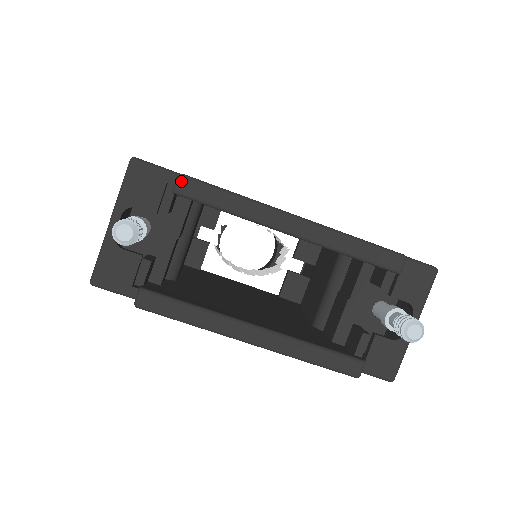
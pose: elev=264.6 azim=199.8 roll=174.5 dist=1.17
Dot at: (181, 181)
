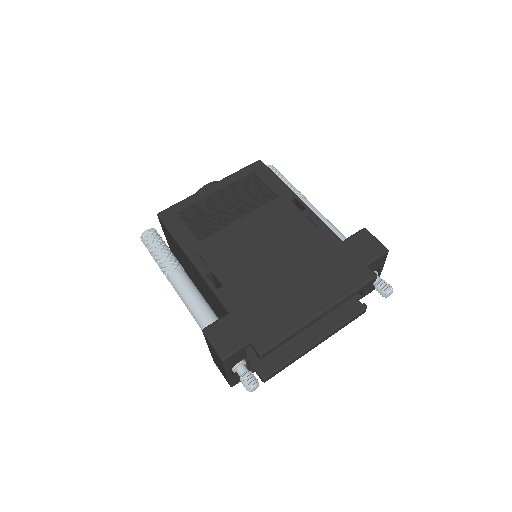
Dot at: (263, 356)
